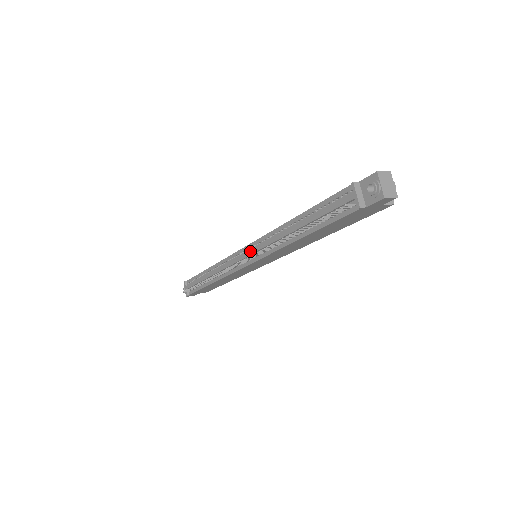
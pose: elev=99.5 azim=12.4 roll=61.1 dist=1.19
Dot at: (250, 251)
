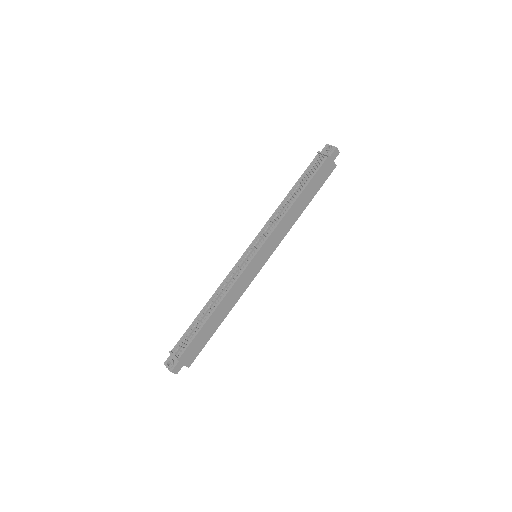
Dot at: (257, 240)
